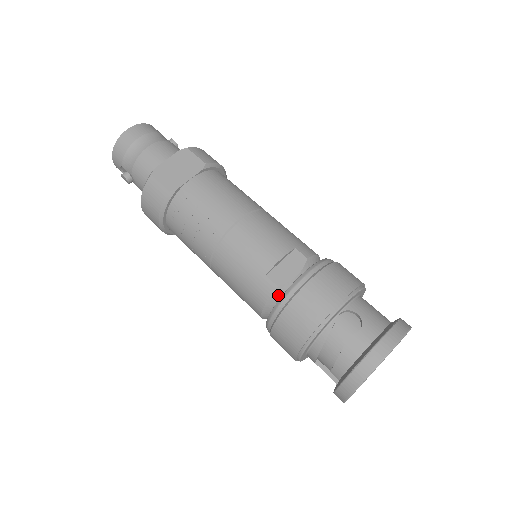
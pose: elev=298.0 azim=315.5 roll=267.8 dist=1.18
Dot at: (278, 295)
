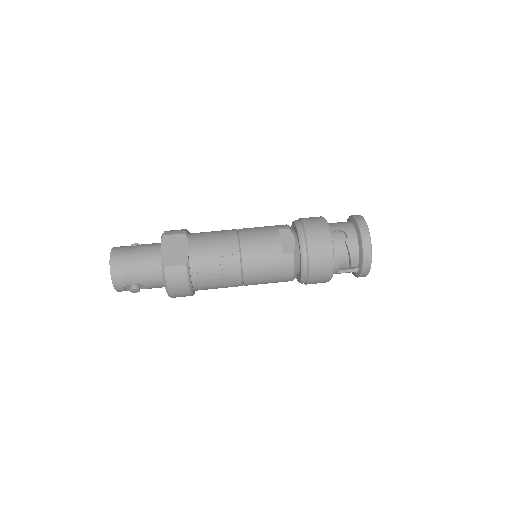
Dot at: (296, 258)
